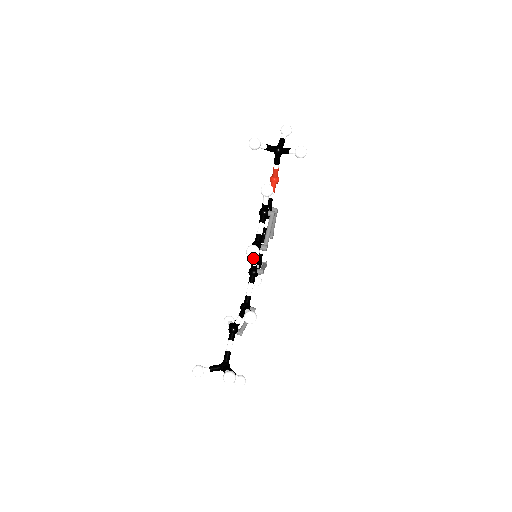
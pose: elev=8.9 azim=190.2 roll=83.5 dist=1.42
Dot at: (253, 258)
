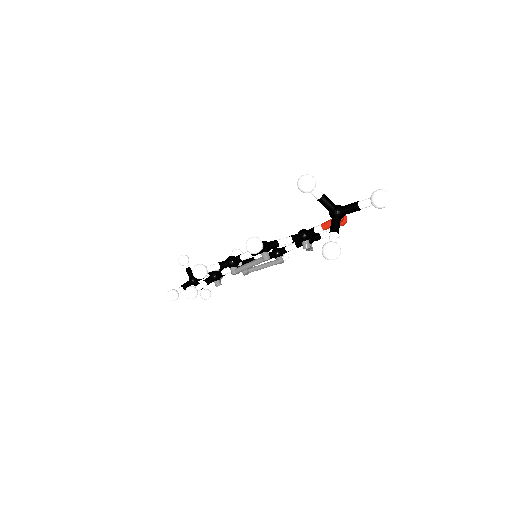
Dot at: occluded
